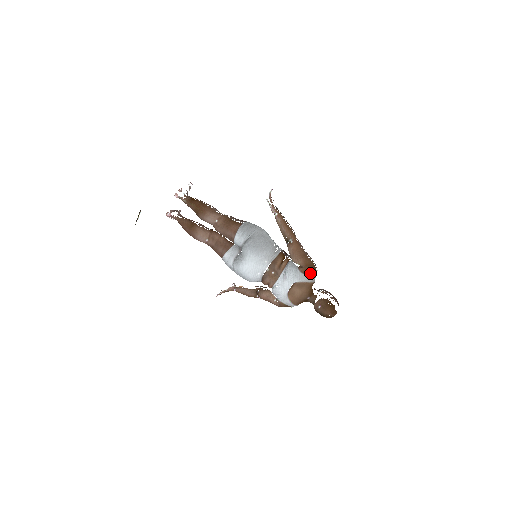
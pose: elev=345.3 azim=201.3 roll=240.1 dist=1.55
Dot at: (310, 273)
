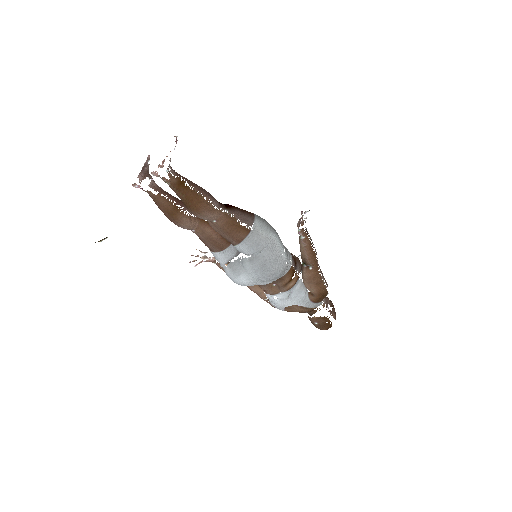
Dot at: (320, 300)
